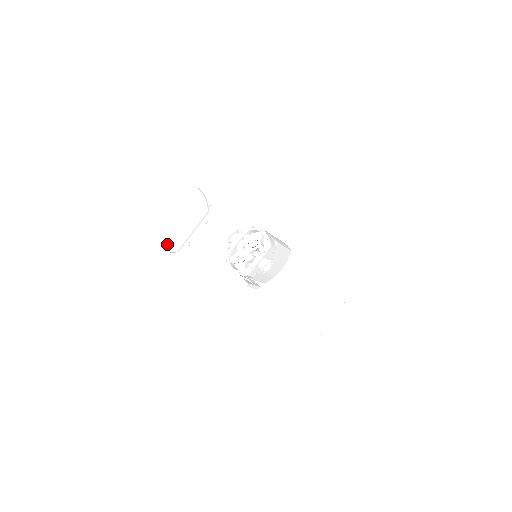
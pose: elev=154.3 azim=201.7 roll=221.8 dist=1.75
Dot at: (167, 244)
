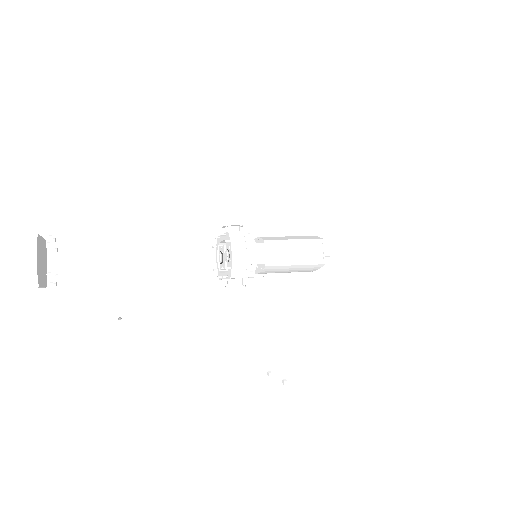
Dot at: occluded
